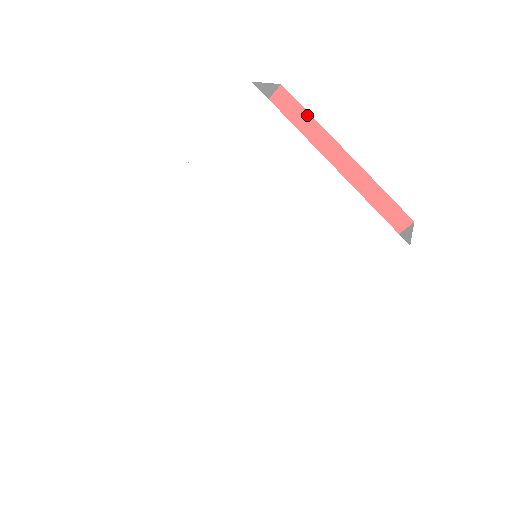
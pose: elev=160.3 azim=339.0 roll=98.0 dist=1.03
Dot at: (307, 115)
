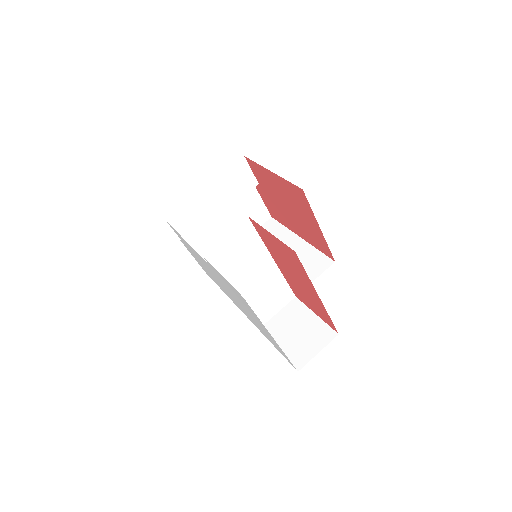
Dot at: (305, 271)
